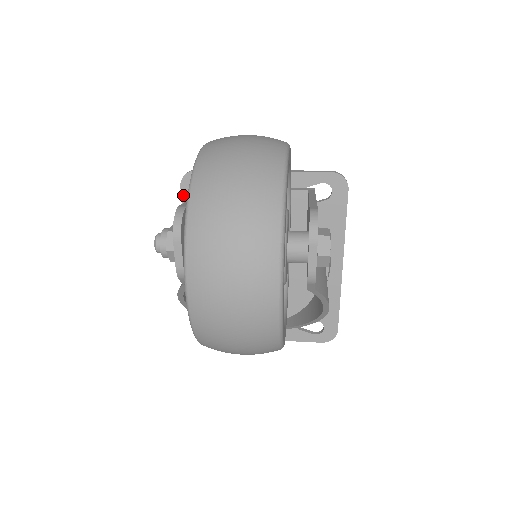
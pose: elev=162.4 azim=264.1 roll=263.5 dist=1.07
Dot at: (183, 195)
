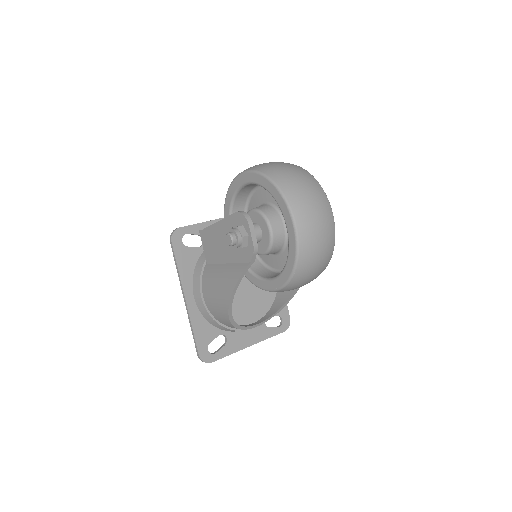
Dot at: (174, 248)
